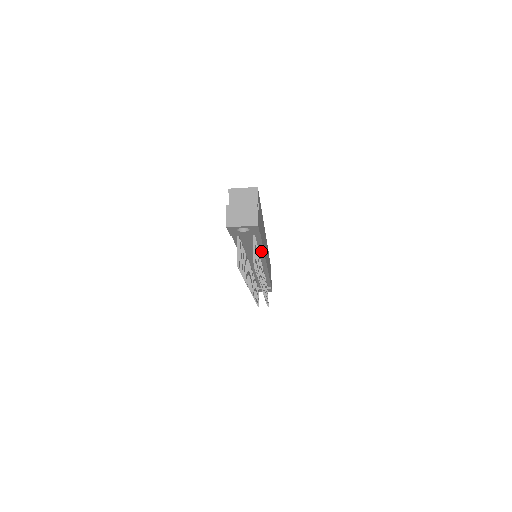
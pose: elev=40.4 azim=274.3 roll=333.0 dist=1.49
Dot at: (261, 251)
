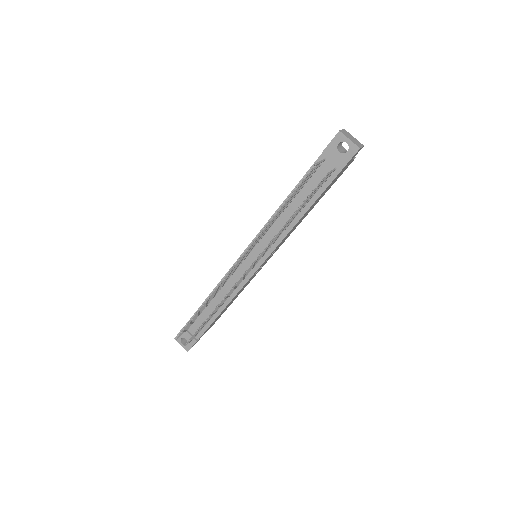
Dot at: (297, 219)
